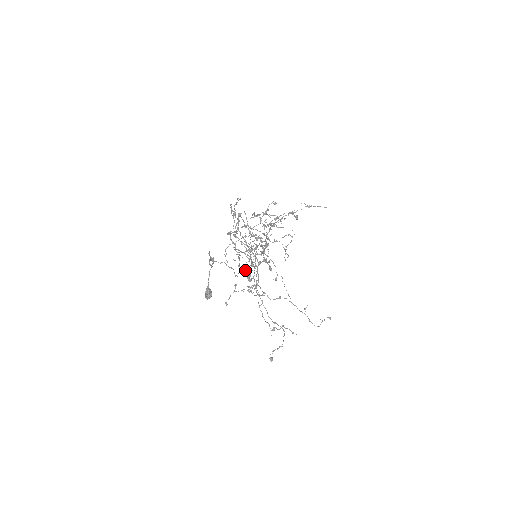
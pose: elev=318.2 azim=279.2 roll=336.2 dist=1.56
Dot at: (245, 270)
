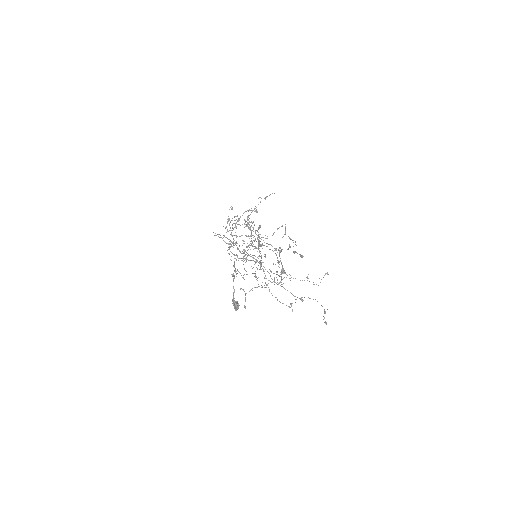
Dot at: occluded
